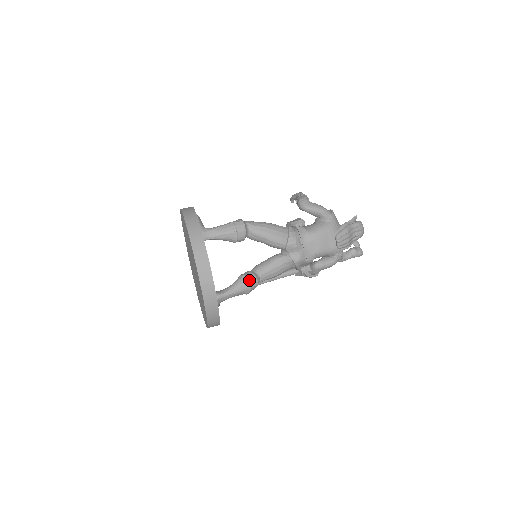
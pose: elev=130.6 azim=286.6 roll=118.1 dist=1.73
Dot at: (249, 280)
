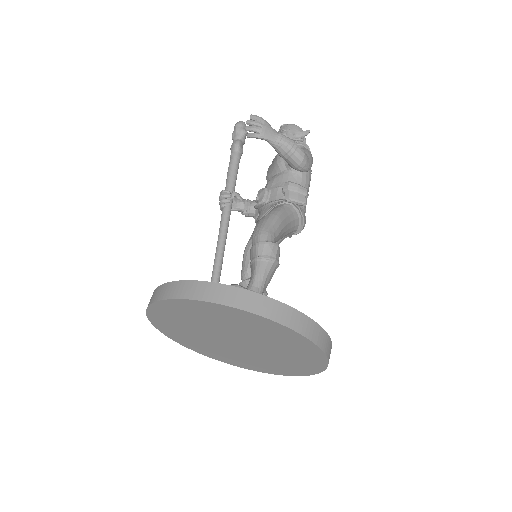
Dot at: (266, 293)
